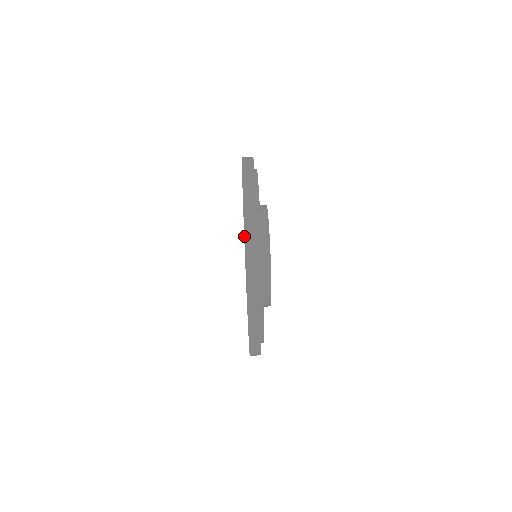
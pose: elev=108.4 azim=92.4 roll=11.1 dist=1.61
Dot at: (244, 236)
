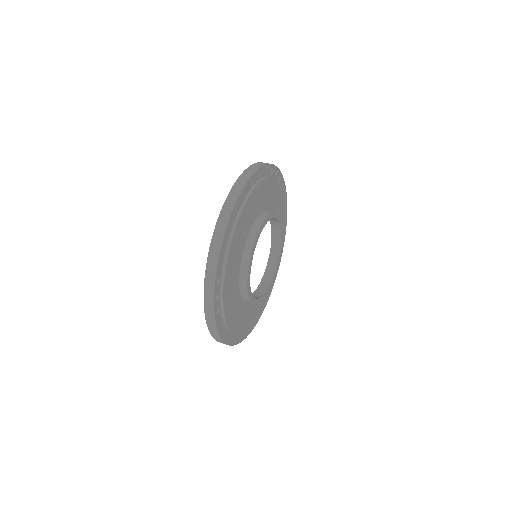
Dot at: occluded
